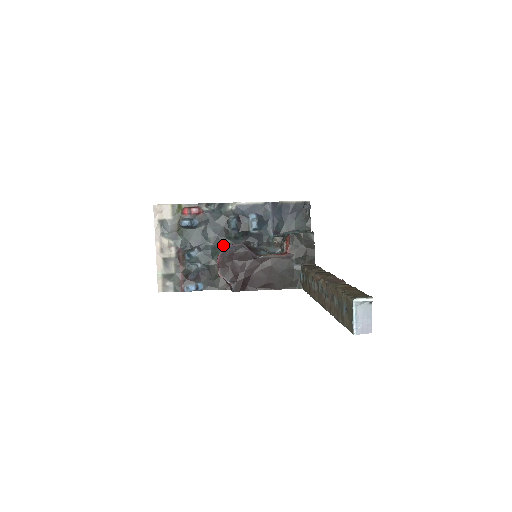
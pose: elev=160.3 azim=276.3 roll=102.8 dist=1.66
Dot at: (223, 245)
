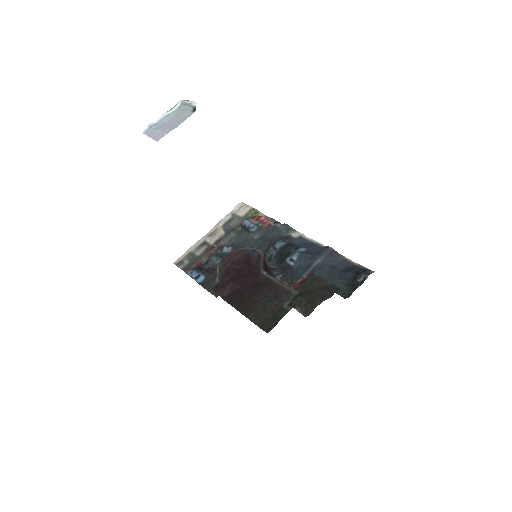
Dot at: occluded
